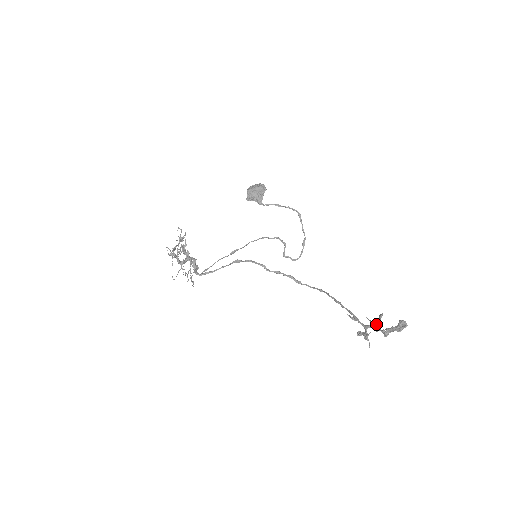
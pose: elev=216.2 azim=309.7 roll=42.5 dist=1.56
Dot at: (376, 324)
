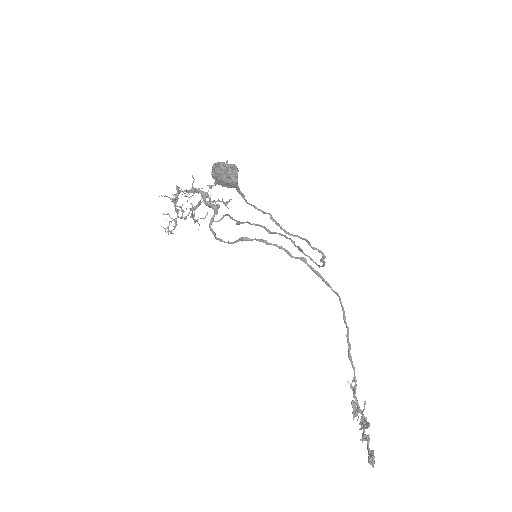
Dot at: occluded
